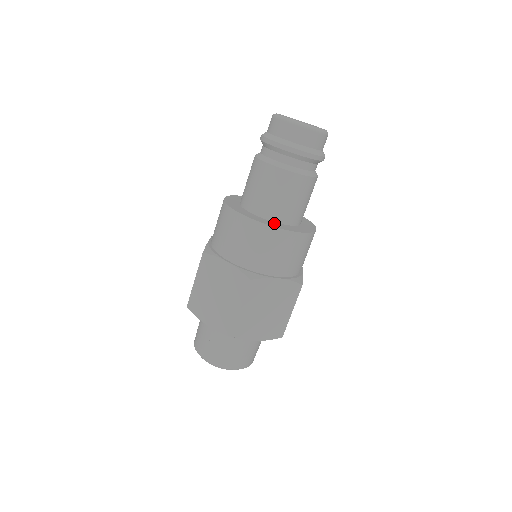
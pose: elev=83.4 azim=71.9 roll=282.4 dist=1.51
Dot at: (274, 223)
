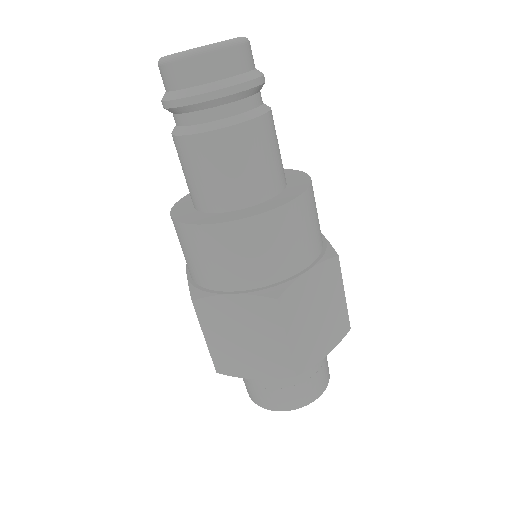
Dot at: (257, 207)
